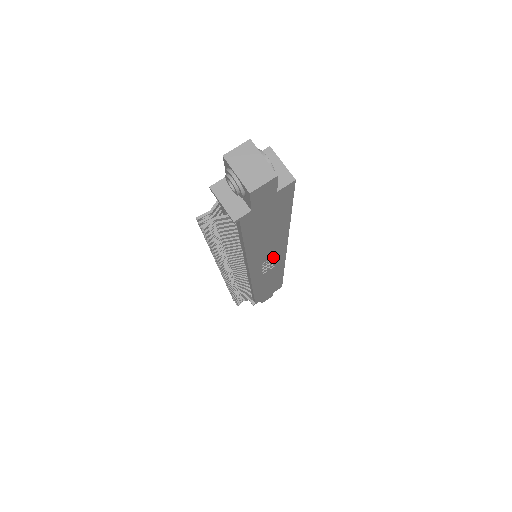
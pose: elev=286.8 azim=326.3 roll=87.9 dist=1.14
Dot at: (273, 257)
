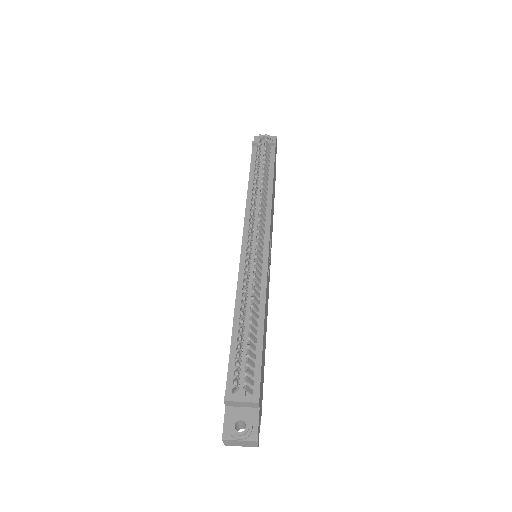
Dot at: (270, 251)
